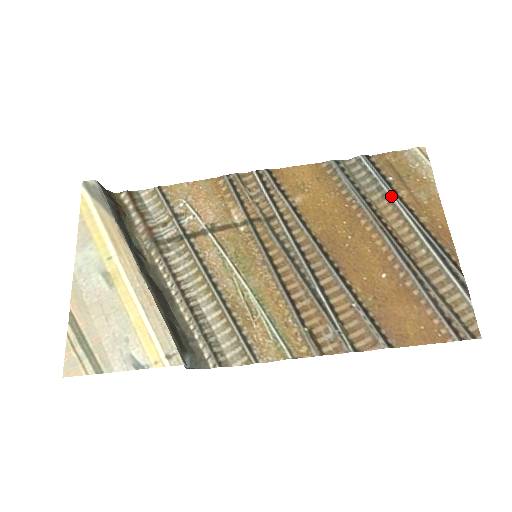
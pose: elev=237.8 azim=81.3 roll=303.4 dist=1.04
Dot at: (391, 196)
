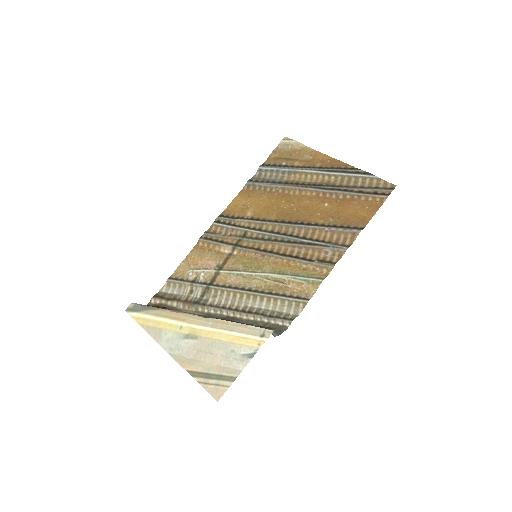
Dot at: (292, 170)
